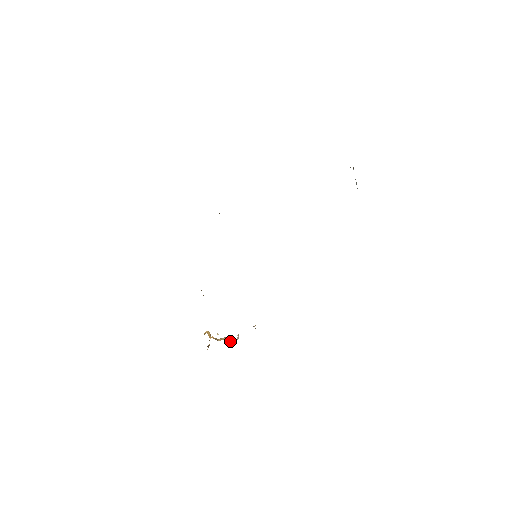
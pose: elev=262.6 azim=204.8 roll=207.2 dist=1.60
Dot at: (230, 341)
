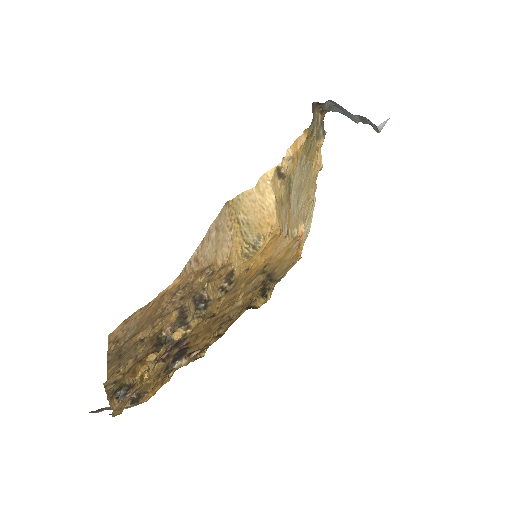
Dot at: (161, 349)
